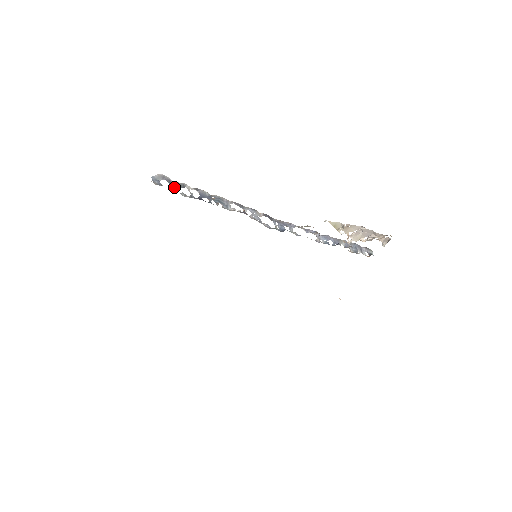
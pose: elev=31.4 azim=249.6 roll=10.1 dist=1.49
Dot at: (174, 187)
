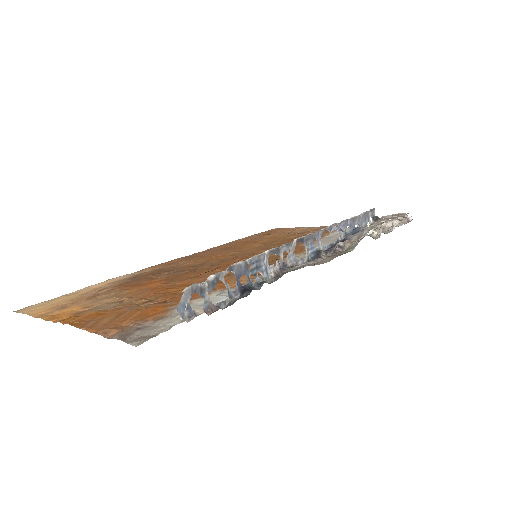
Dot at: (209, 298)
